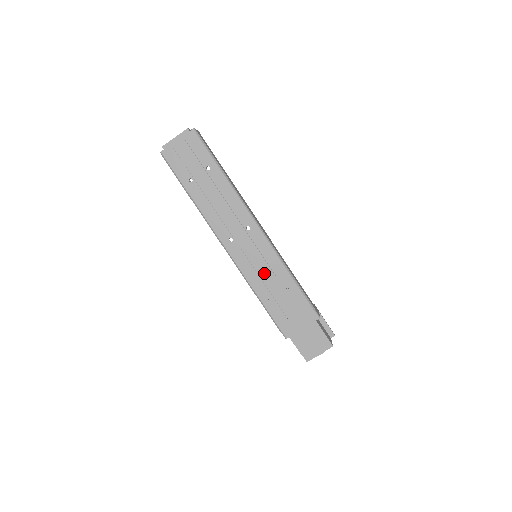
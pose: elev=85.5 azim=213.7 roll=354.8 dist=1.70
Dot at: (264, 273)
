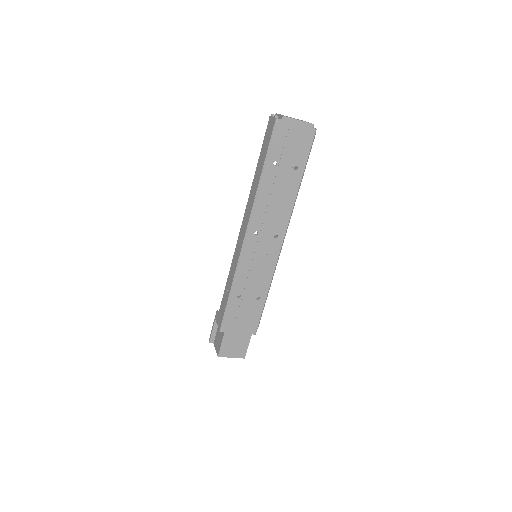
Dot at: (253, 276)
